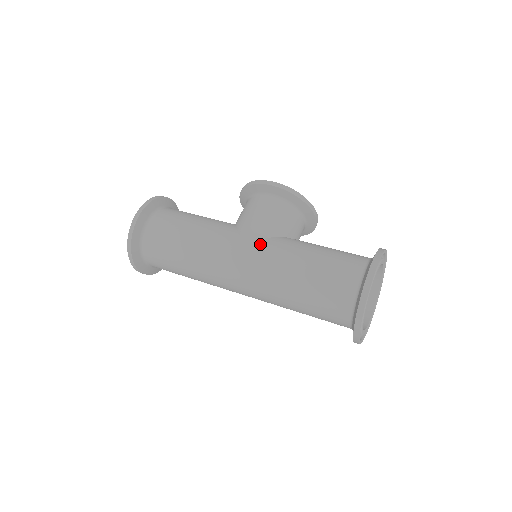
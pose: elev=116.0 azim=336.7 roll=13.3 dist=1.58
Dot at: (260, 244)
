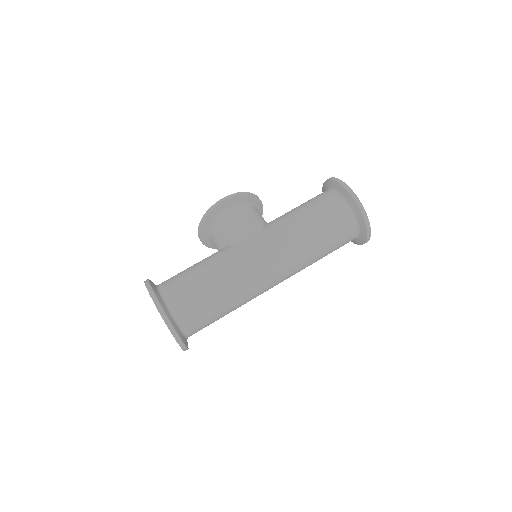
Dot at: (264, 236)
